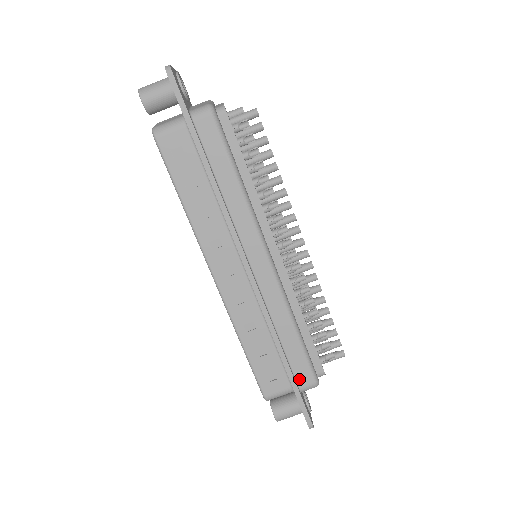
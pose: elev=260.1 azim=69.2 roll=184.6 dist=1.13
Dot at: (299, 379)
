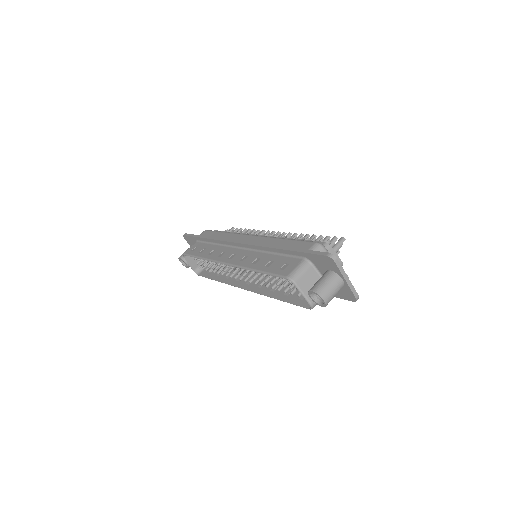
Dot at: occluded
